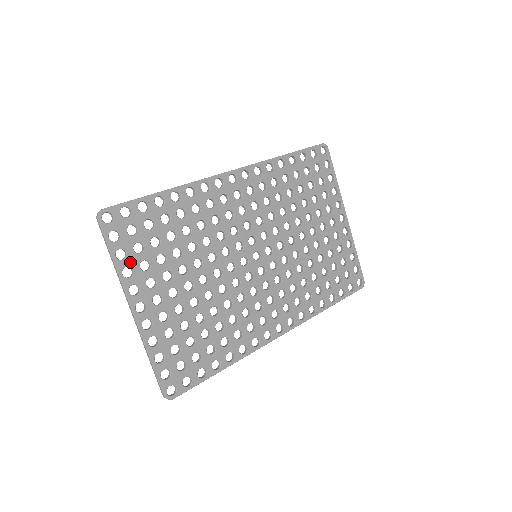
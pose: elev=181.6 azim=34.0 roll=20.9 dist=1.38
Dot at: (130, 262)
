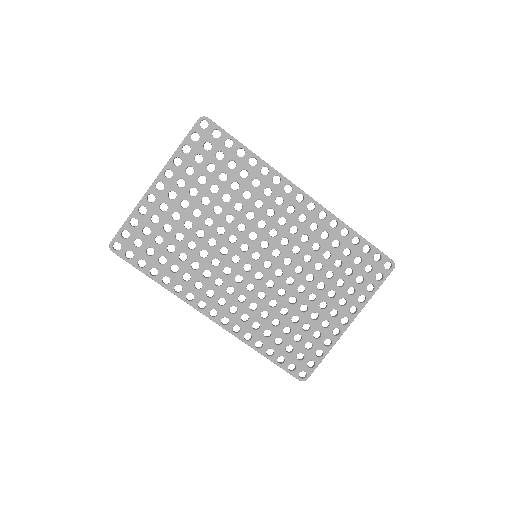
Dot at: (185, 159)
